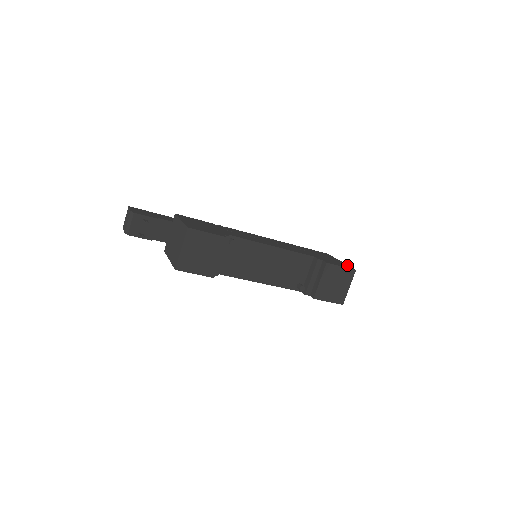
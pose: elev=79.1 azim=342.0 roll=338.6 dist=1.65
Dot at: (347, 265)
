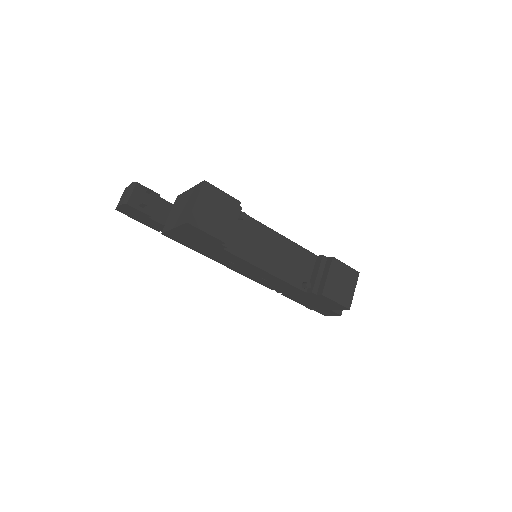
Dot at: occluded
